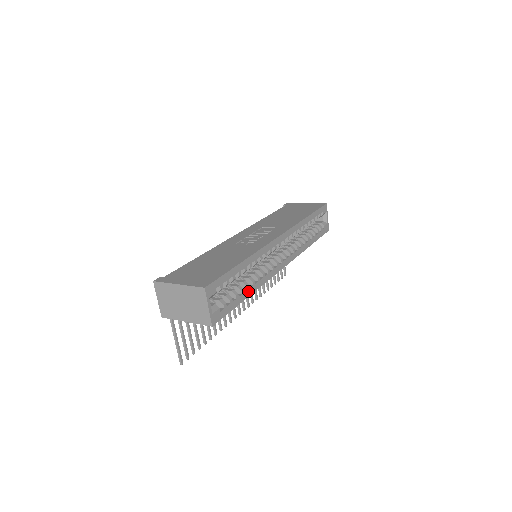
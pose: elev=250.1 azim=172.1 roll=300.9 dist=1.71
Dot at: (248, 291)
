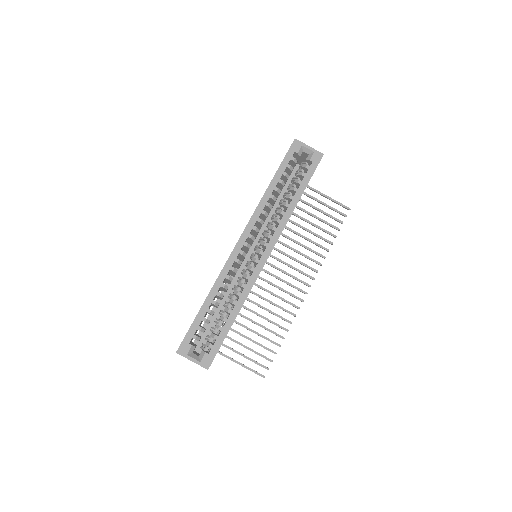
Dot at: (232, 314)
